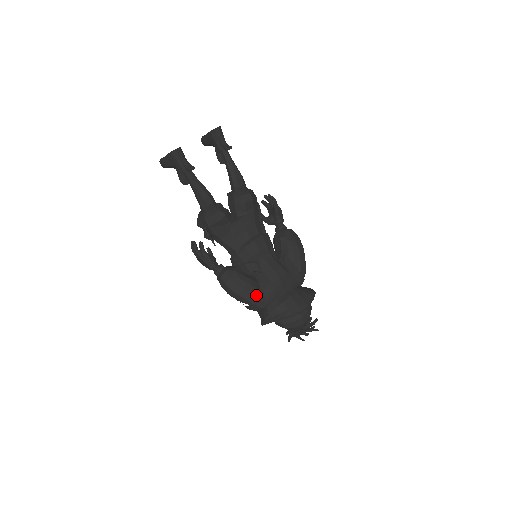
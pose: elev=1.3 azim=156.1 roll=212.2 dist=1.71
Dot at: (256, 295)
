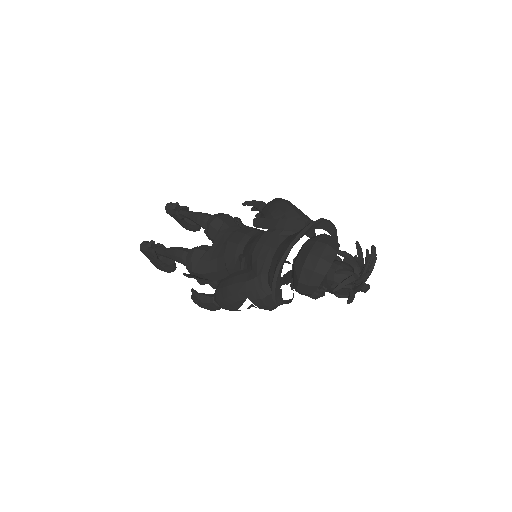
Dot at: (243, 280)
